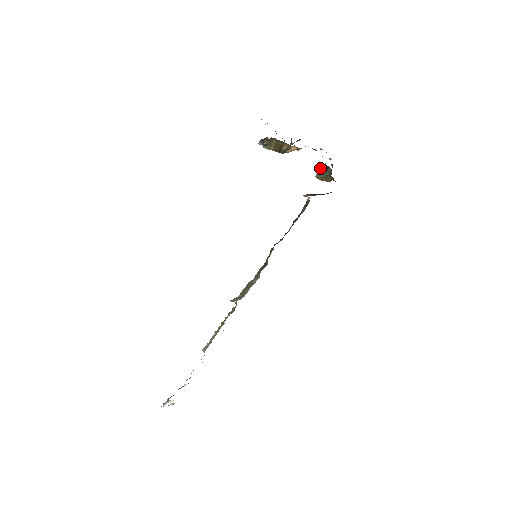
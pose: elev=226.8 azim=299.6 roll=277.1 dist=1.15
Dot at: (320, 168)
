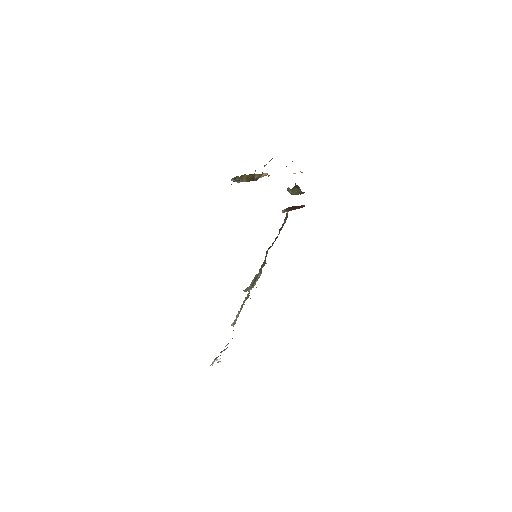
Dot at: occluded
